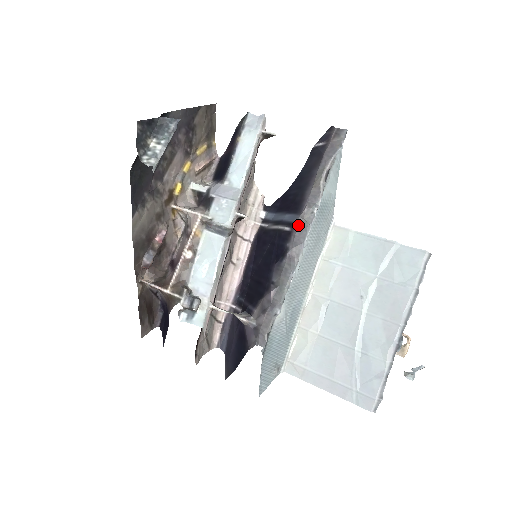
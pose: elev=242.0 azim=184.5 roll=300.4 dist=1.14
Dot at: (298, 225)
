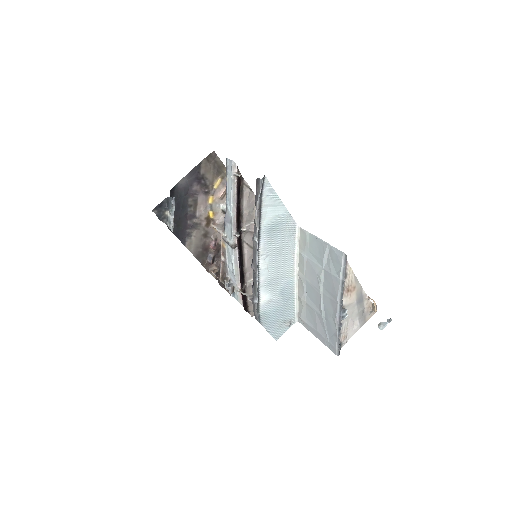
Dot at: (253, 248)
